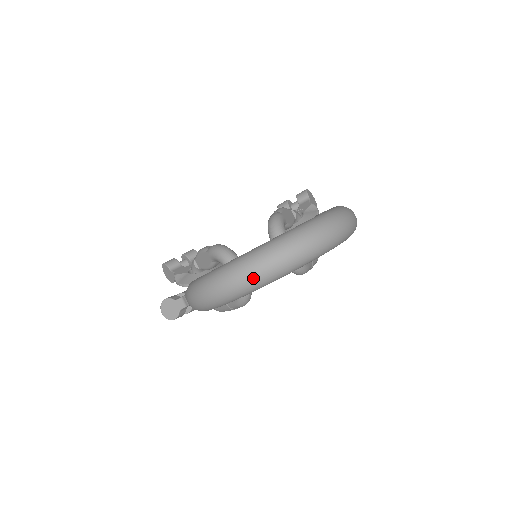
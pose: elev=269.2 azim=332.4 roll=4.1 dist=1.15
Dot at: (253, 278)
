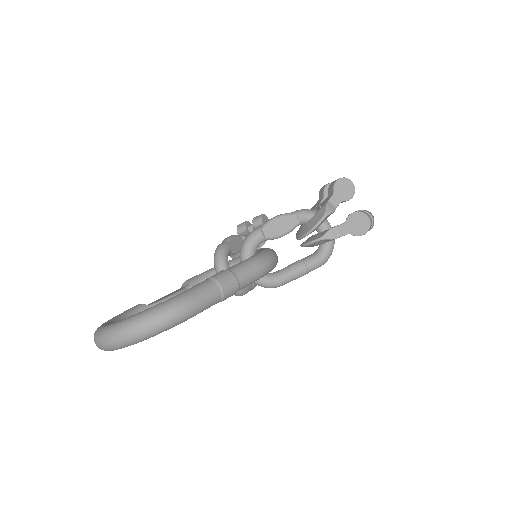
Dot at: occluded
